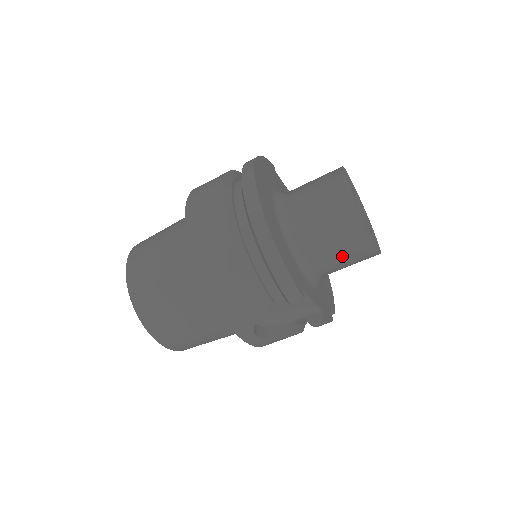
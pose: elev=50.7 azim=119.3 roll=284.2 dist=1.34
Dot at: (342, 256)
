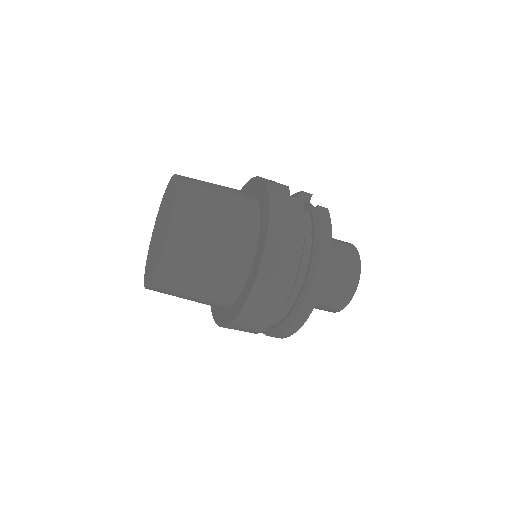
Dot at: occluded
